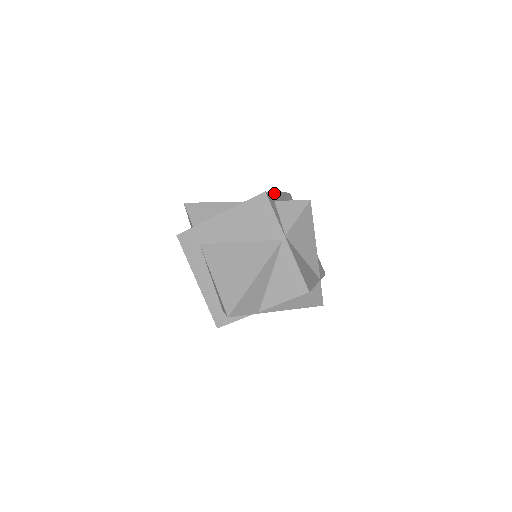
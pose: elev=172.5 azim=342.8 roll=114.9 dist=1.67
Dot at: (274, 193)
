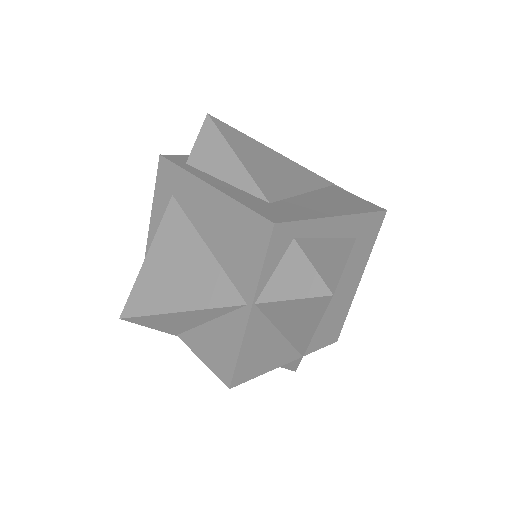
Dot at: (315, 220)
